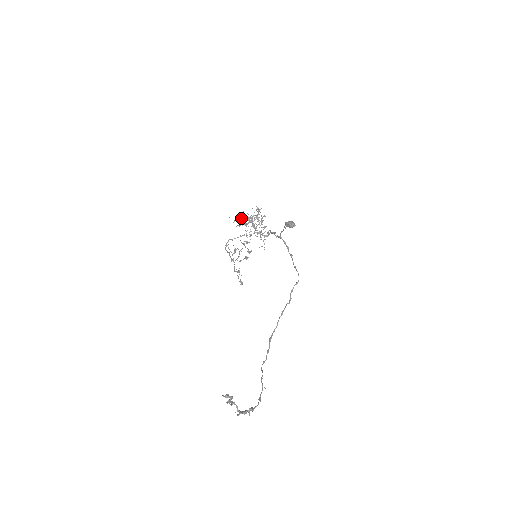
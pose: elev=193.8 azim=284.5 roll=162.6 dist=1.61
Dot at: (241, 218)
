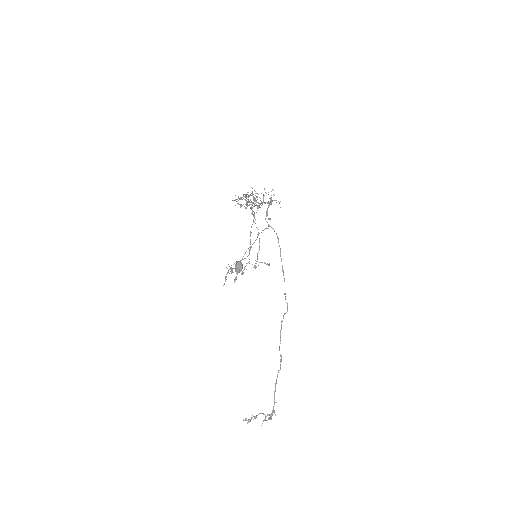
Dot at: occluded
